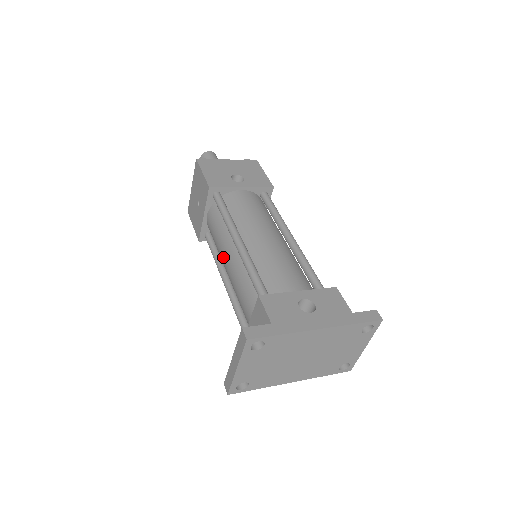
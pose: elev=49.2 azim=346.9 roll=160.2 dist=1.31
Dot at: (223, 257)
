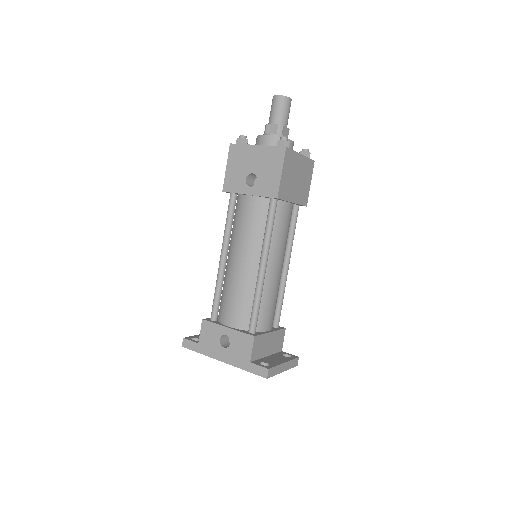
Dot at: occluded
